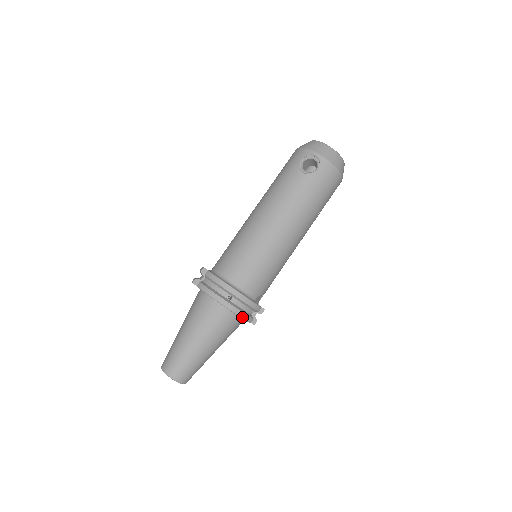
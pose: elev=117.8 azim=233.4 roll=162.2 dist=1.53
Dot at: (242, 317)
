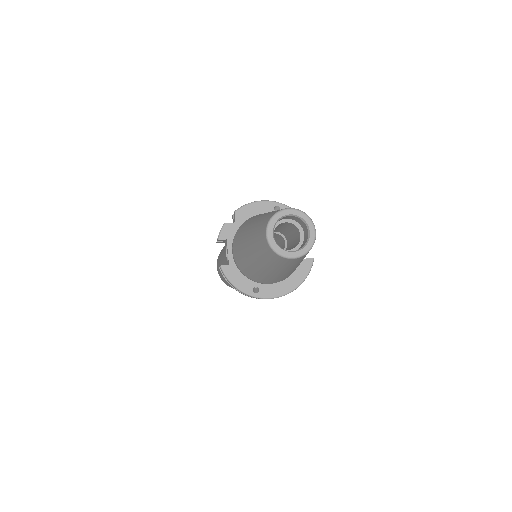
Dot at: occluded
